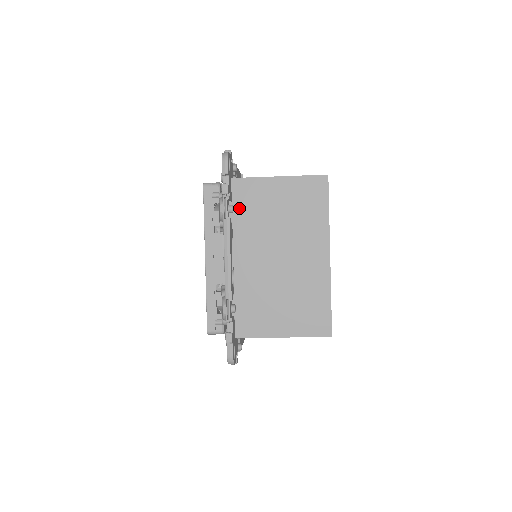
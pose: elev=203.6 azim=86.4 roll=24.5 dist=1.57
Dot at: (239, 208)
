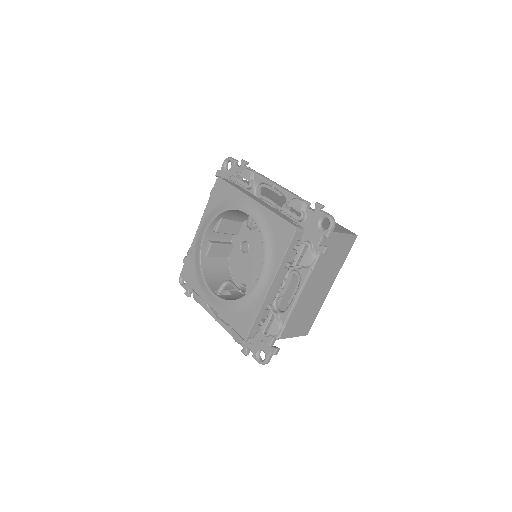
Dot at: occluded
